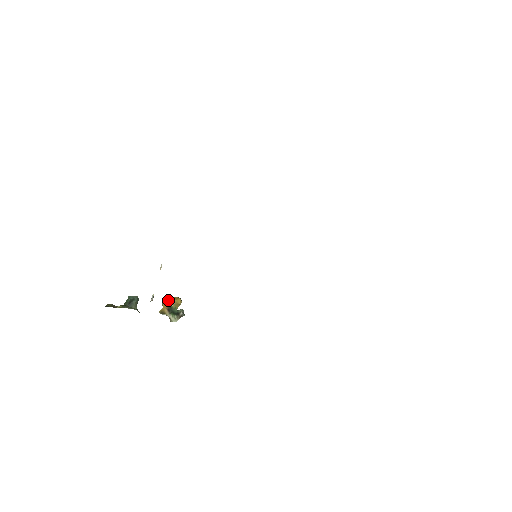
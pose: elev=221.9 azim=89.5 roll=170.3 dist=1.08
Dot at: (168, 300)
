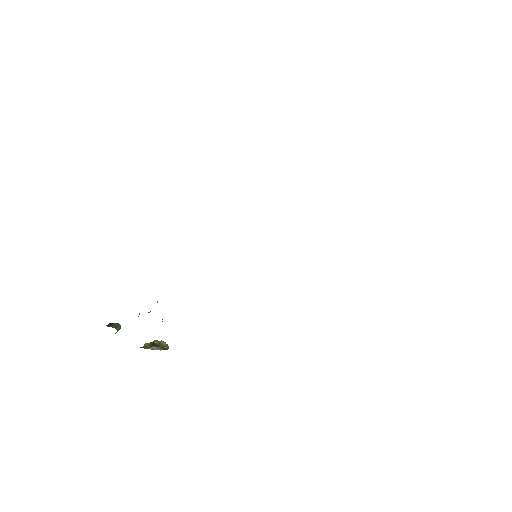
Dot at: occluded
